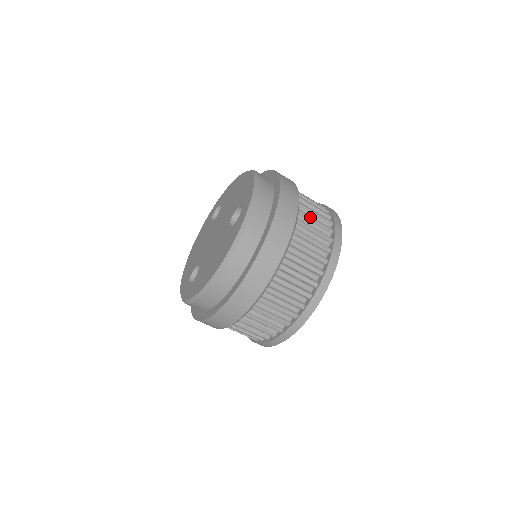
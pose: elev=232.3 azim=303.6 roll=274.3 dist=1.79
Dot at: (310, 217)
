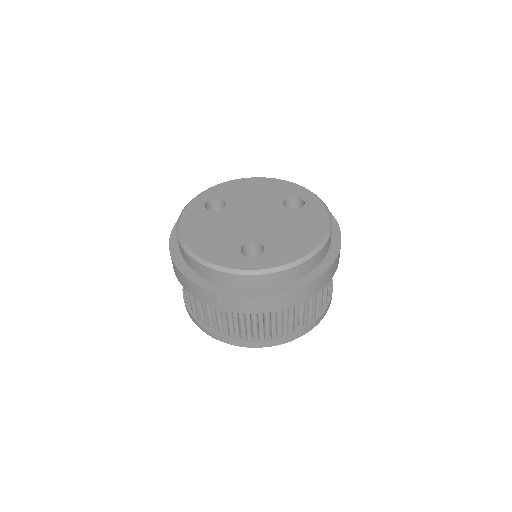
Dot at: occluded
